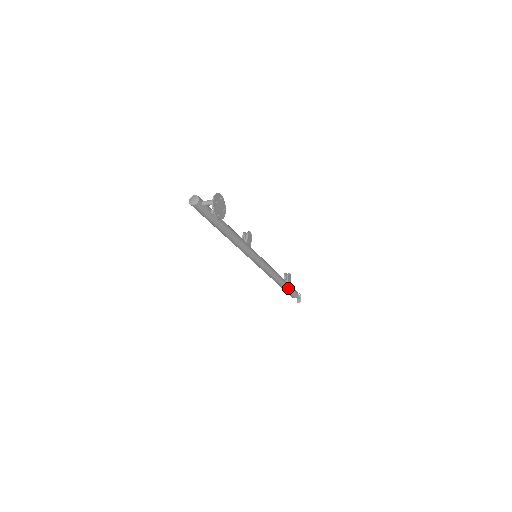
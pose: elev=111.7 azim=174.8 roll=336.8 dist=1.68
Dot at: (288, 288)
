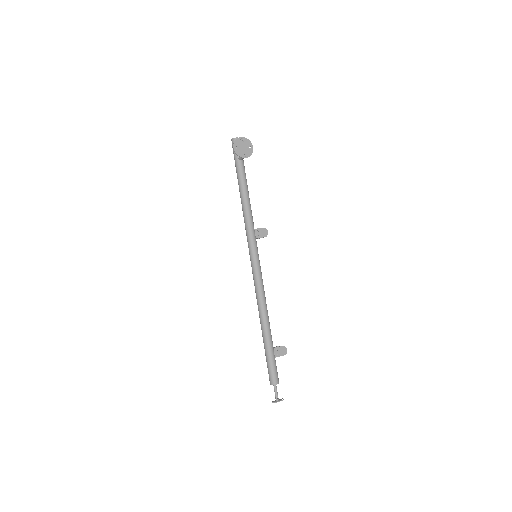
Dot at: (268, 350)
